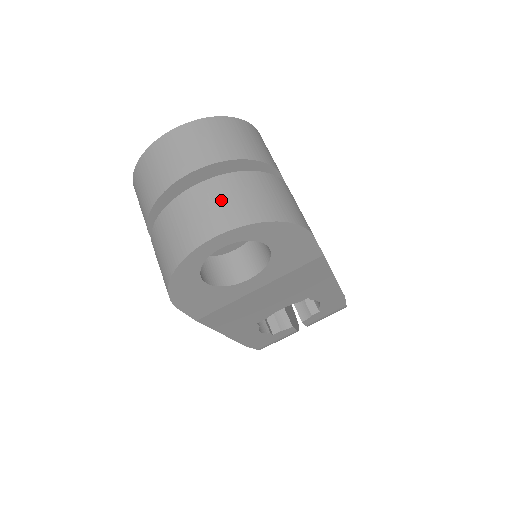
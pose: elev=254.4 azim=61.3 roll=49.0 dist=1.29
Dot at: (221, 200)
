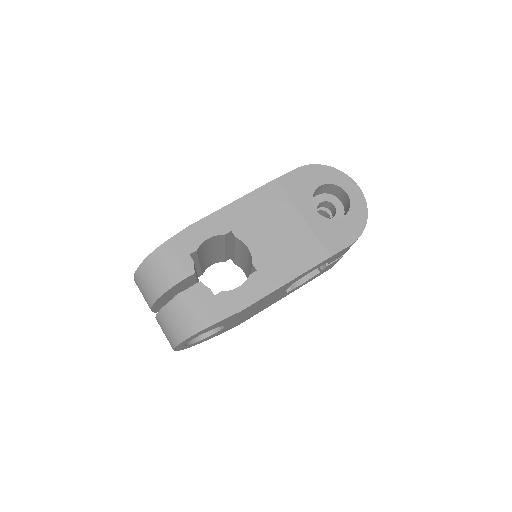
Dot at: (164, 331)
